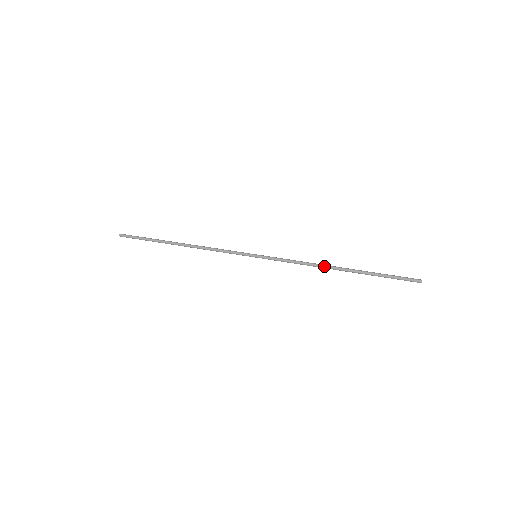
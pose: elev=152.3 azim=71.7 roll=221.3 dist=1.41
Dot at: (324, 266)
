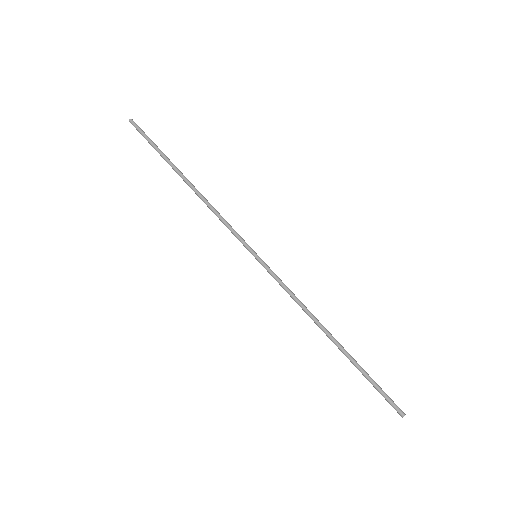
Dot at: (317, 323)
